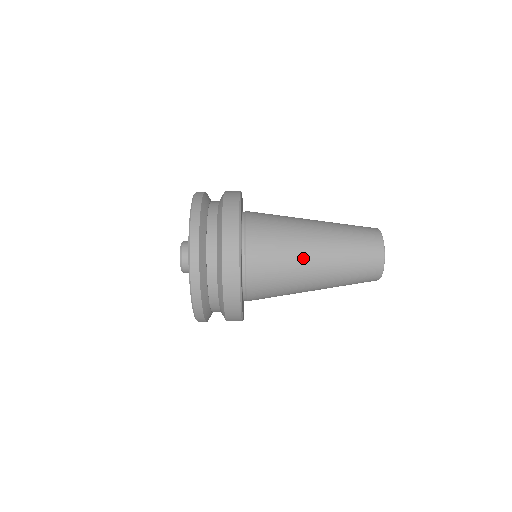
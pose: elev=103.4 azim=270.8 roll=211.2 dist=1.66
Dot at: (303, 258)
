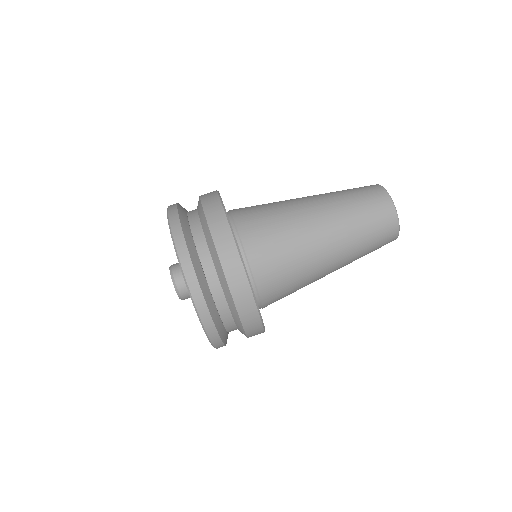
Dot at: (317, 266)
